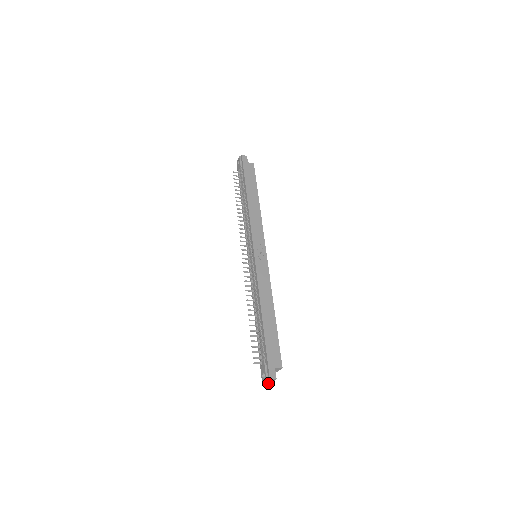
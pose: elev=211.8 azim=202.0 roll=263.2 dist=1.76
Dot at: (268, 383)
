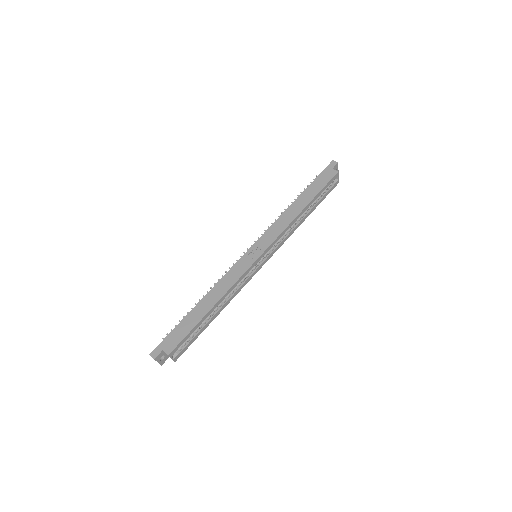
Dot at: (159, 363)
